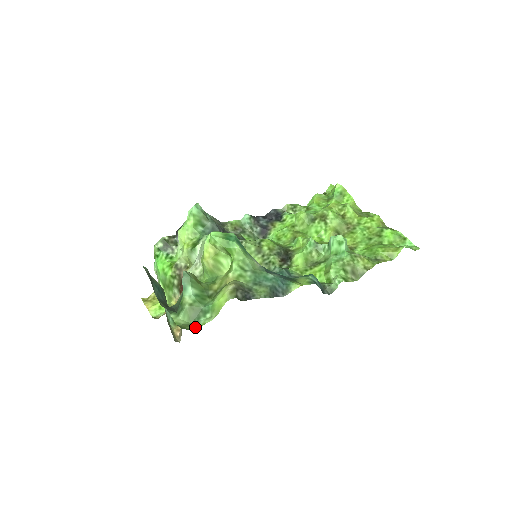
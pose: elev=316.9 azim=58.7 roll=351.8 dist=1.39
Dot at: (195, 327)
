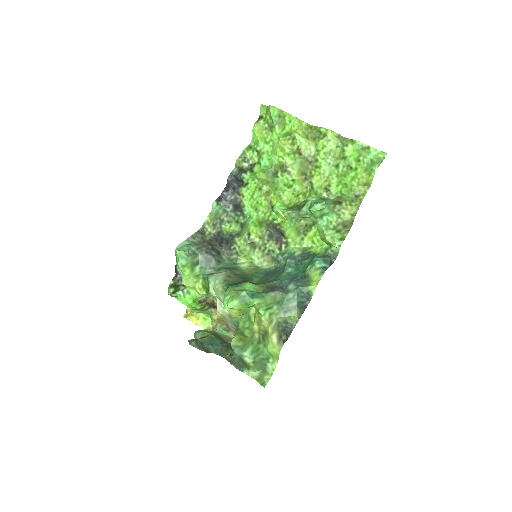
Dot at: (269, 375)
